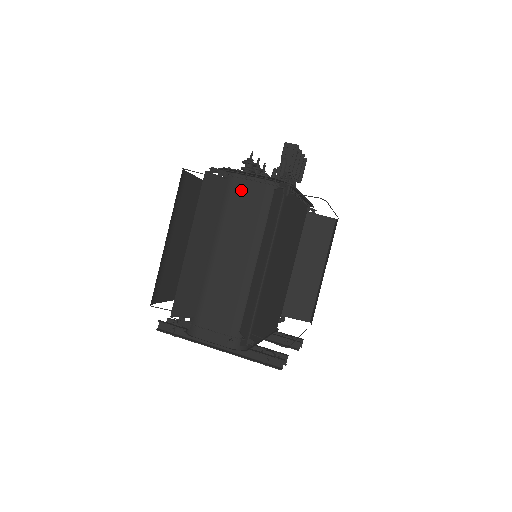
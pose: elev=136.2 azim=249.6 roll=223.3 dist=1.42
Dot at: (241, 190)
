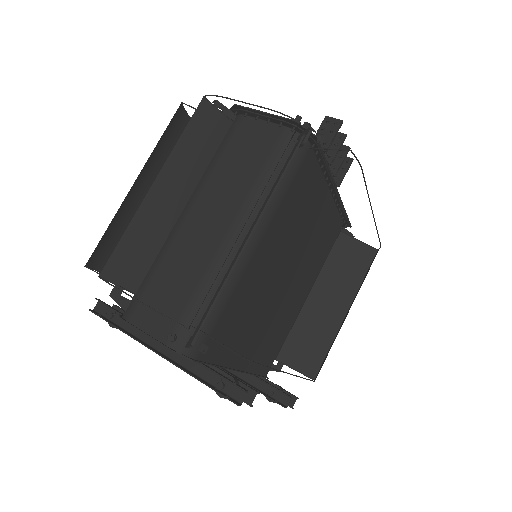
Dot at: (246, 135)
